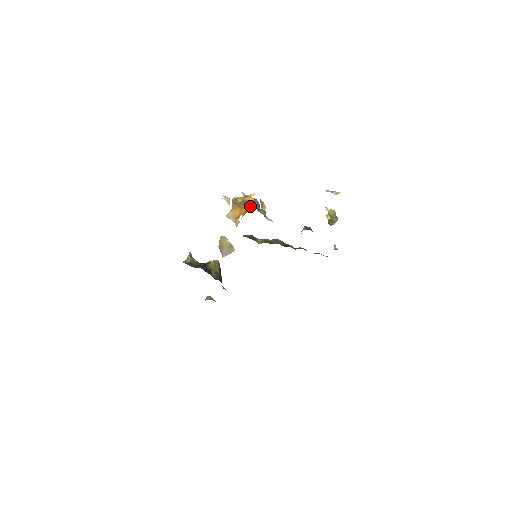
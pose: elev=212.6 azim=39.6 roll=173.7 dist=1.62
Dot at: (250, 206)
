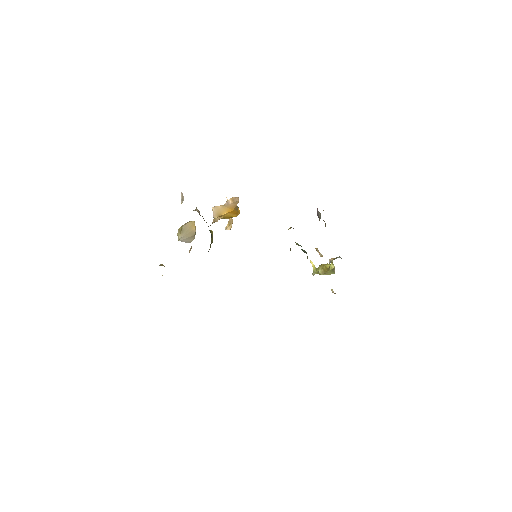
Dot at: (233, 216)
